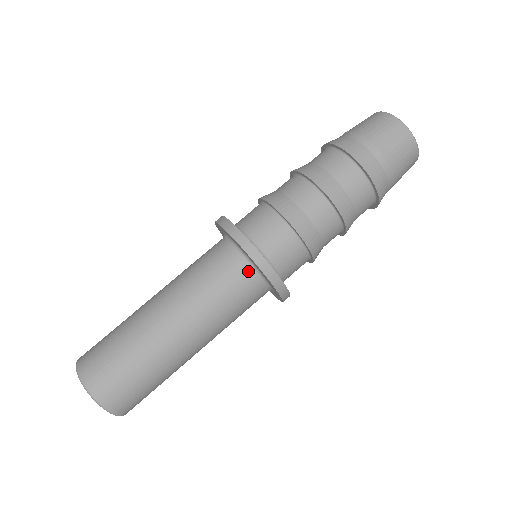
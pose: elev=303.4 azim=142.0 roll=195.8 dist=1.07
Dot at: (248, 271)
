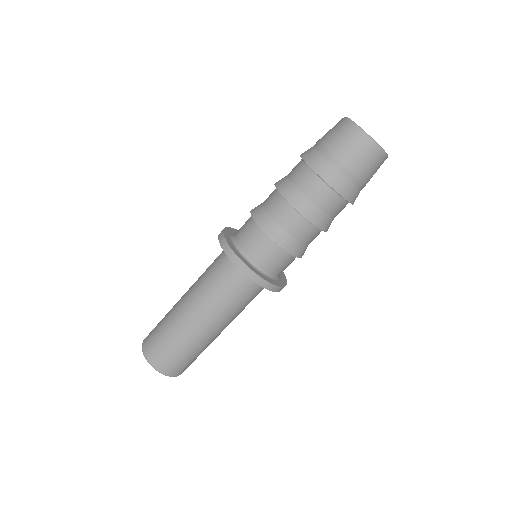
Dot at: (251, 281)
